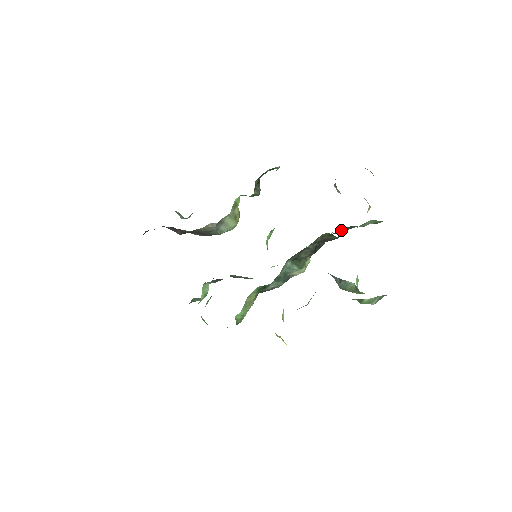
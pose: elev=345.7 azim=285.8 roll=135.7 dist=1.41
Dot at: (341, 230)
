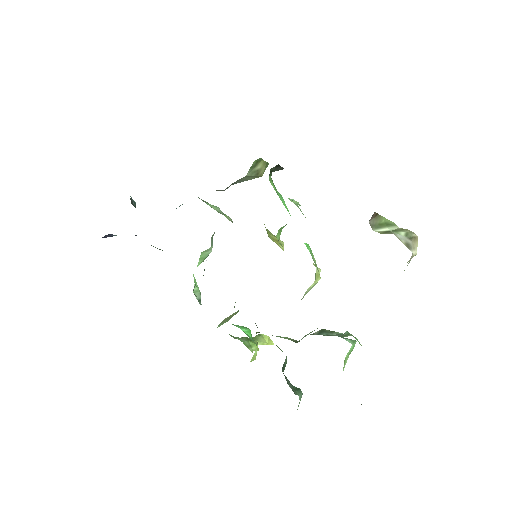
Dot at: occluded
